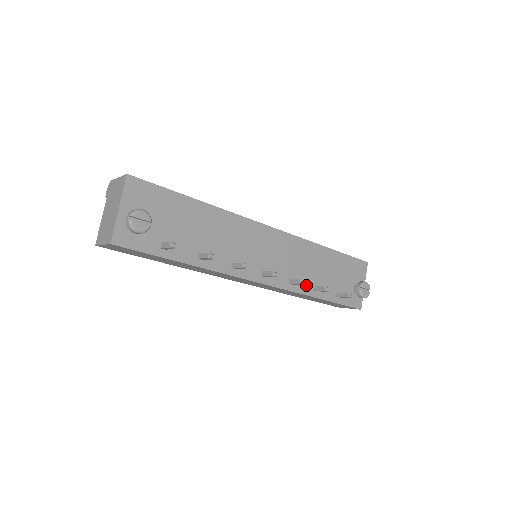
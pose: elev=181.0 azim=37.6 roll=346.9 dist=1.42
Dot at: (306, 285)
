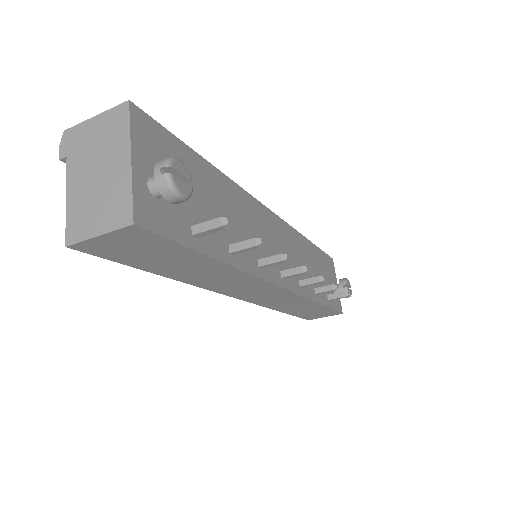
Dot at: (309, 288)
